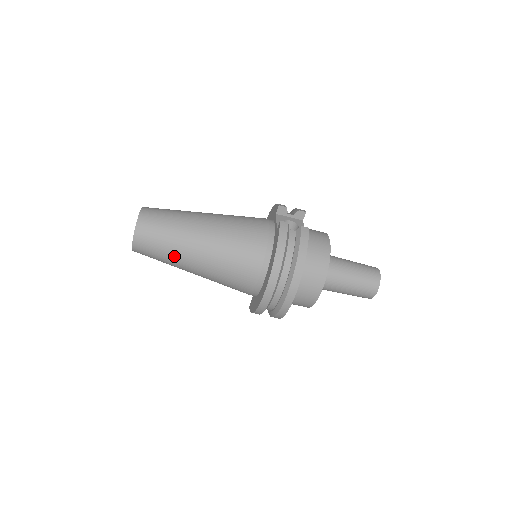
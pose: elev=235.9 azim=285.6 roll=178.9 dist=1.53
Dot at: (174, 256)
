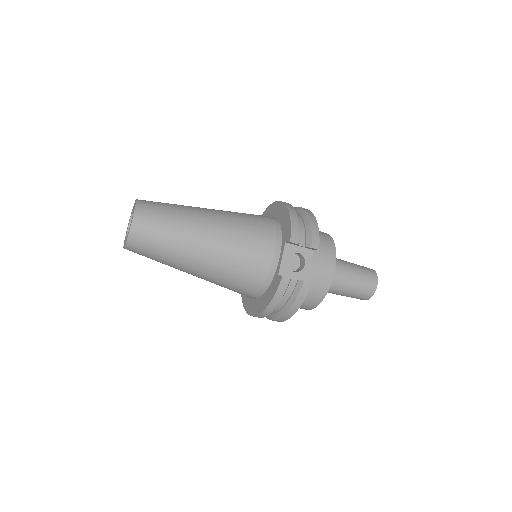
Dot at: occluded
